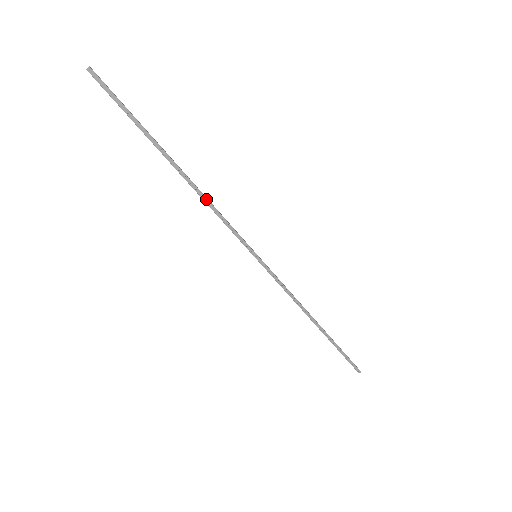
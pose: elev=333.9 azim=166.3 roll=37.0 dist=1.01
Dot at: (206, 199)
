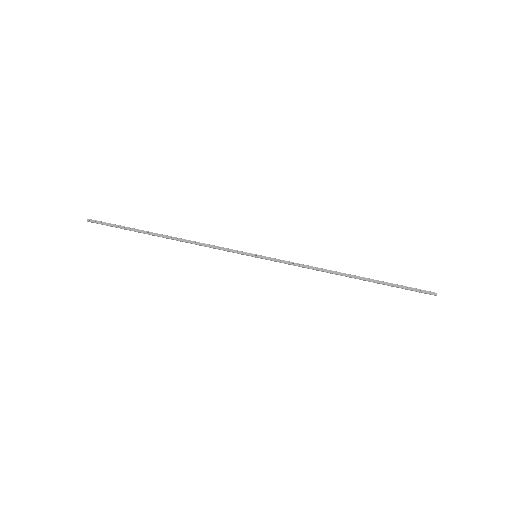
Dot at: (194, 242)
